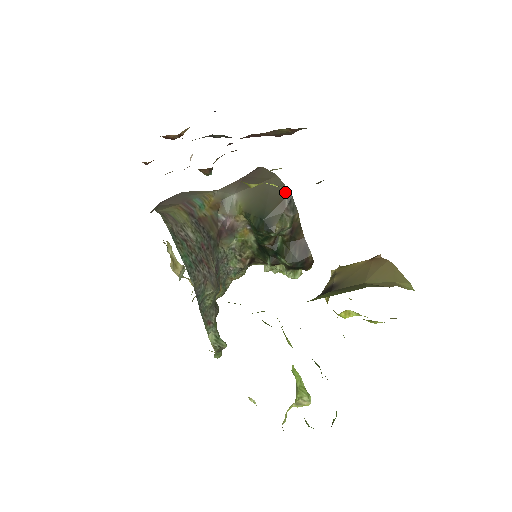
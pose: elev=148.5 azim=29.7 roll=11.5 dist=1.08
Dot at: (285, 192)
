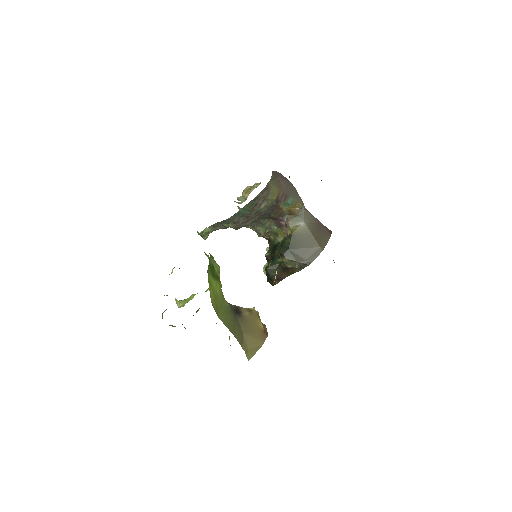
Dot at: (311, 259)
